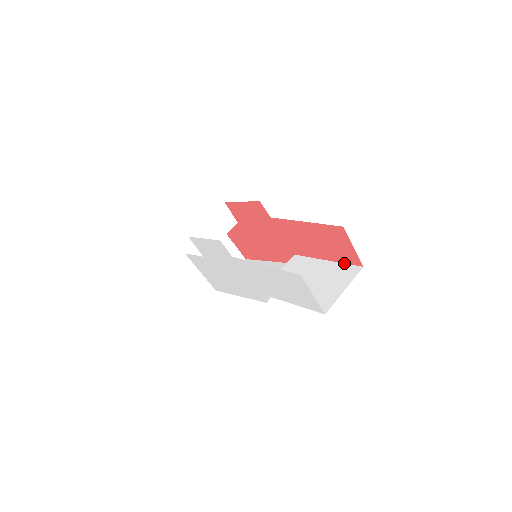
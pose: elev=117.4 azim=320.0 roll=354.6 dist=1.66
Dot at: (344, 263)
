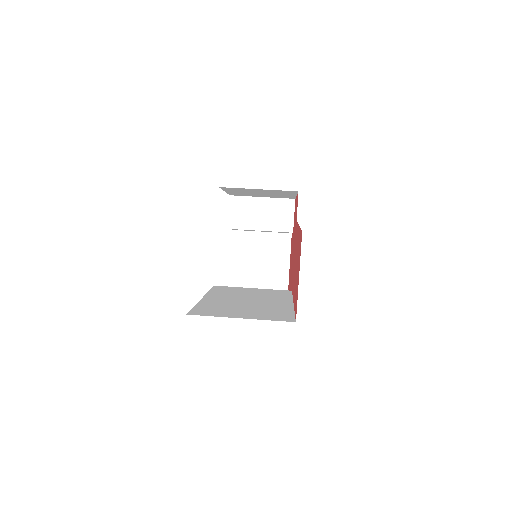
Dot at: occluded
